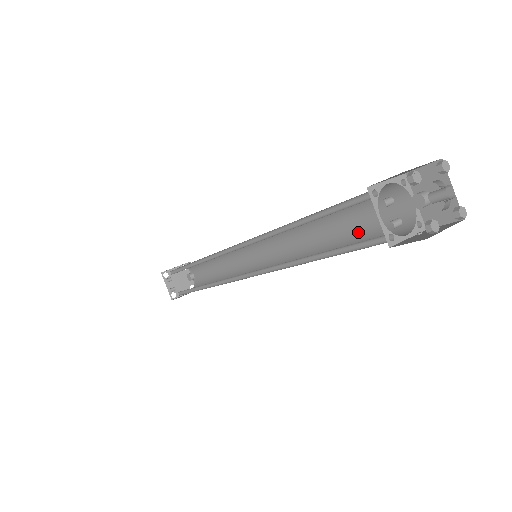
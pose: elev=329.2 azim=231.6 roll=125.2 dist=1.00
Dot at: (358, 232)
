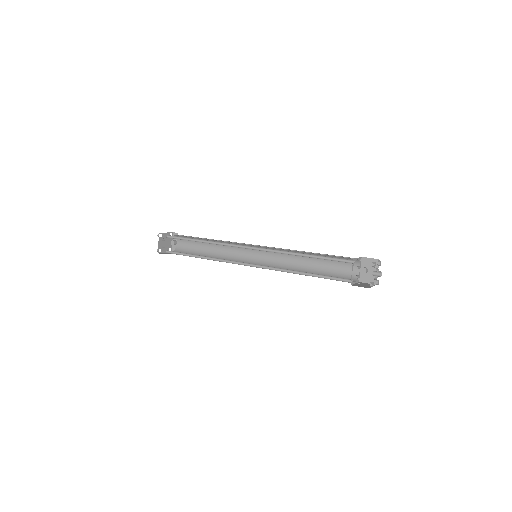
Dot at: (326, 270)
